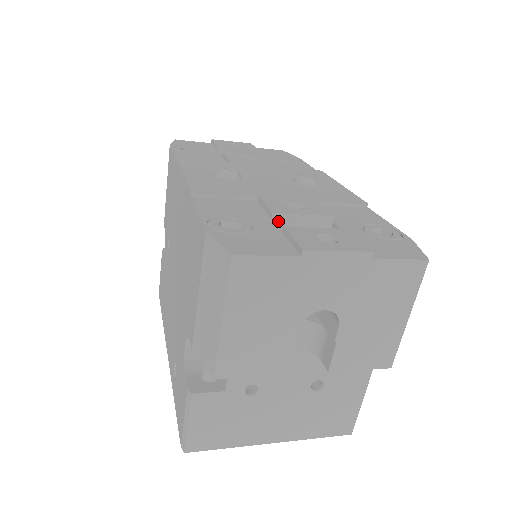
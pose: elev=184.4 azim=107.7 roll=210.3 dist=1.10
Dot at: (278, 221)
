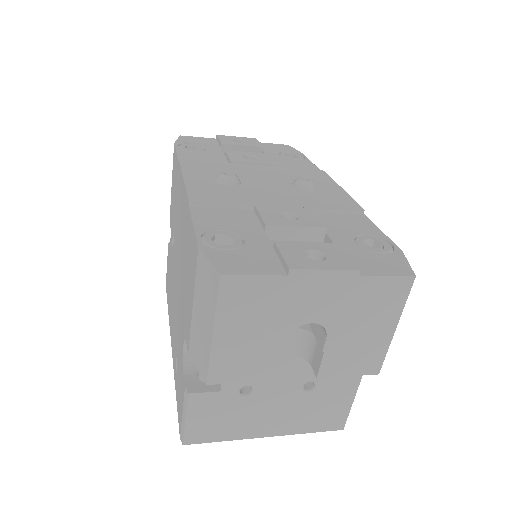
Dot at: (271, 233)
